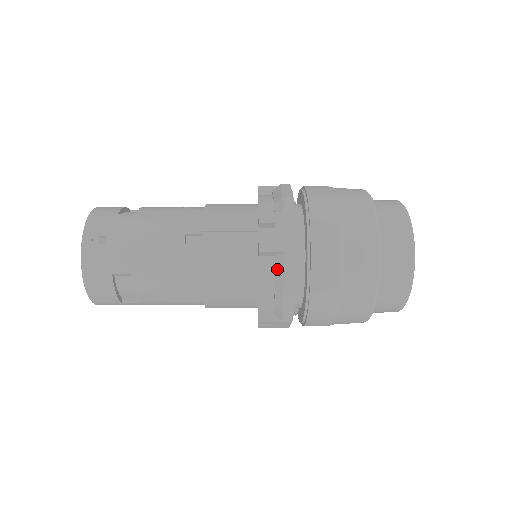
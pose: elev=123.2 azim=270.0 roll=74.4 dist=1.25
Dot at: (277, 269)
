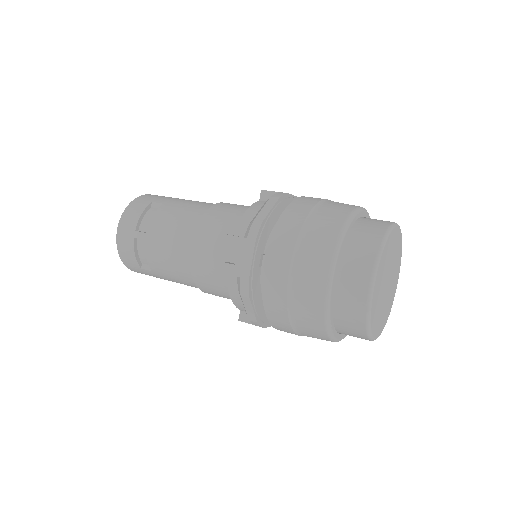
Dot at: occluded
